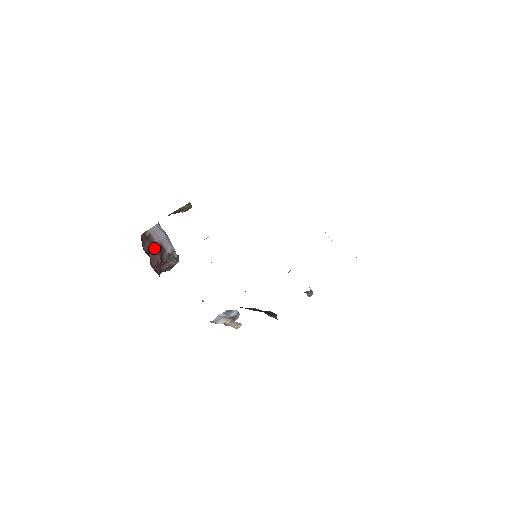
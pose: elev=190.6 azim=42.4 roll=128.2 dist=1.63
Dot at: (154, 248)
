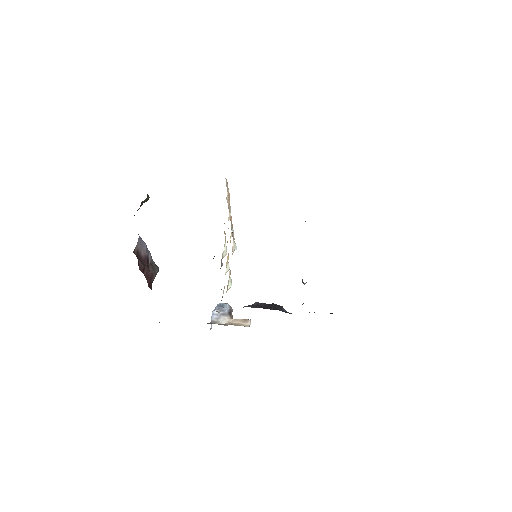
Dot at: (144, 264)
